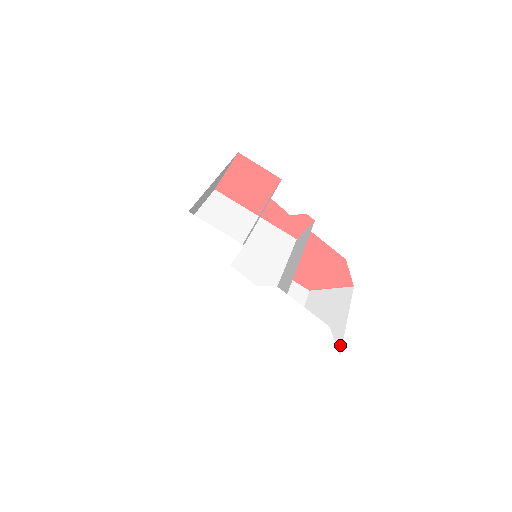
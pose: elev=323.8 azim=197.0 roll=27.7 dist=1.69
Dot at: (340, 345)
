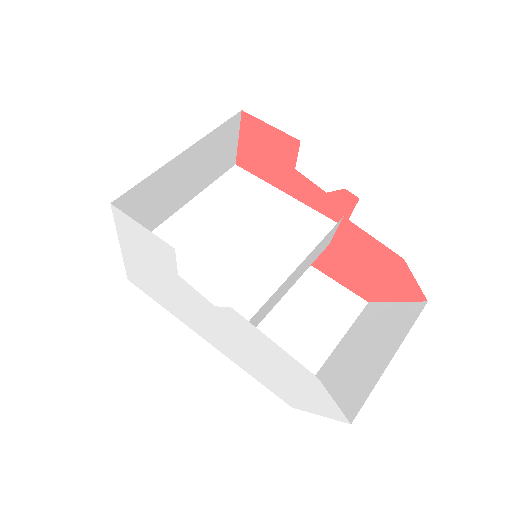
Dot at: (360, 403)
